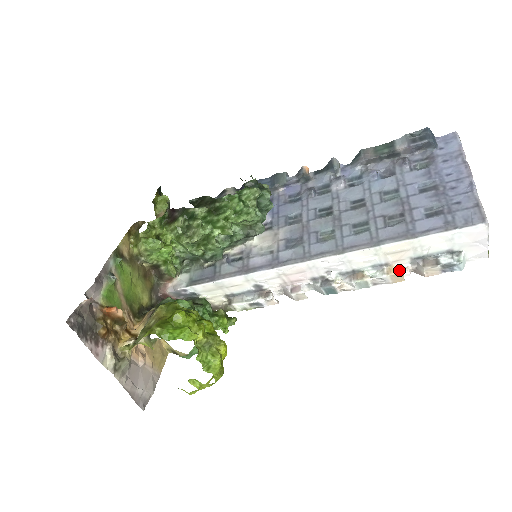
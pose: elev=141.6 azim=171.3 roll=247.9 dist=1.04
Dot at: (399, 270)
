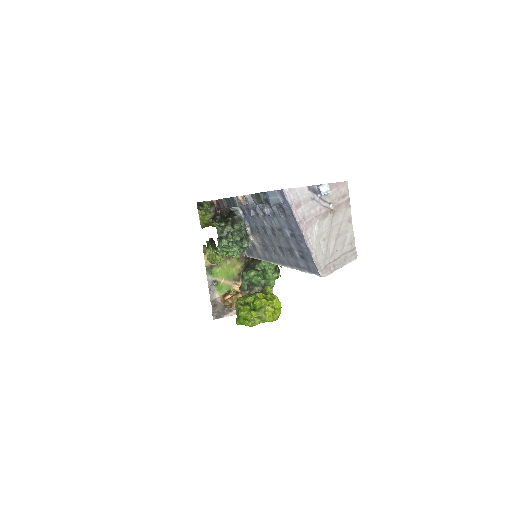
Dot at: occluded
